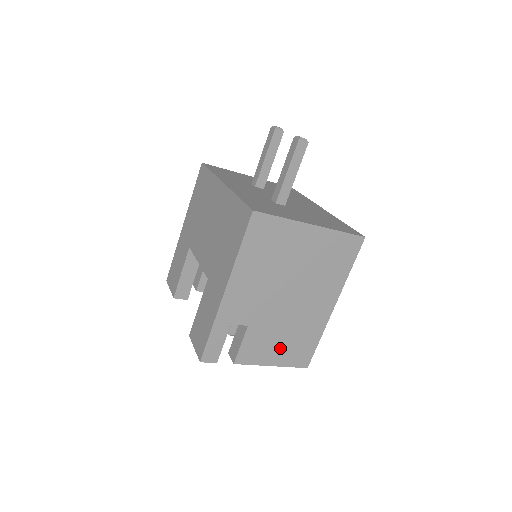
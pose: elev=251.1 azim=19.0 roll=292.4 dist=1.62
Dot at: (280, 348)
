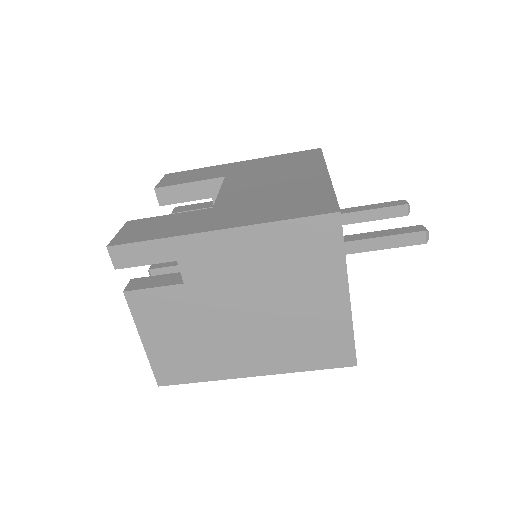
Dot at: (171, 339)
